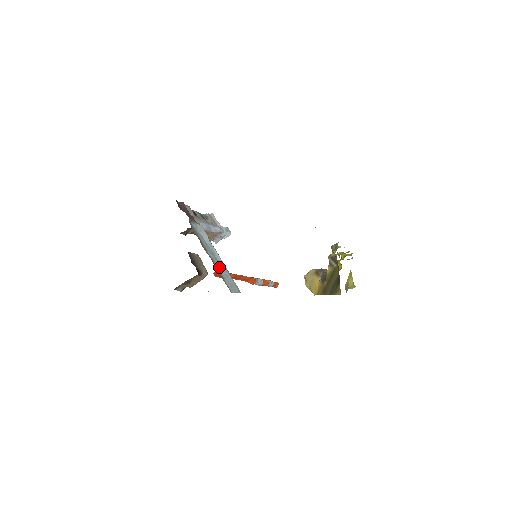
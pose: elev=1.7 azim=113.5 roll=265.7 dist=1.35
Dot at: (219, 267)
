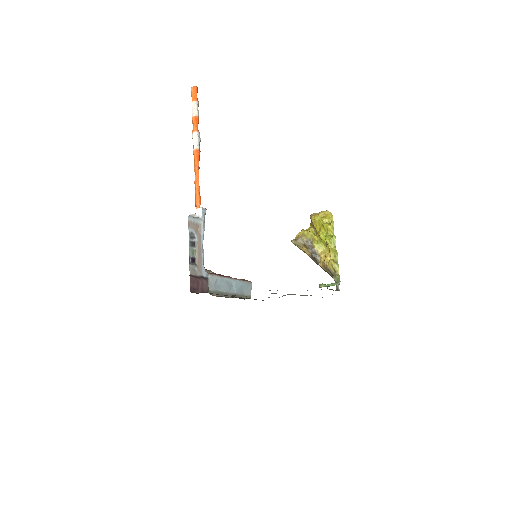
Dot at: (237, 291)
